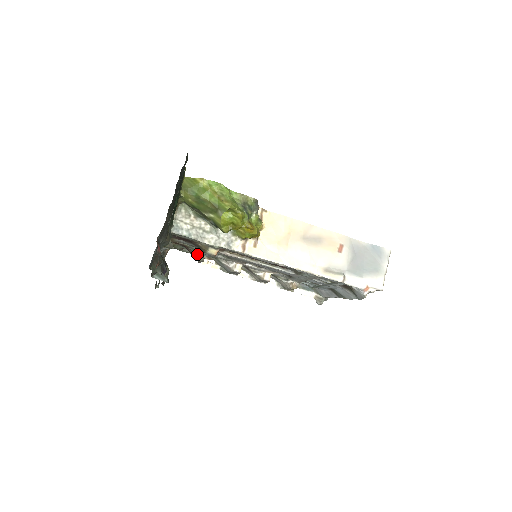
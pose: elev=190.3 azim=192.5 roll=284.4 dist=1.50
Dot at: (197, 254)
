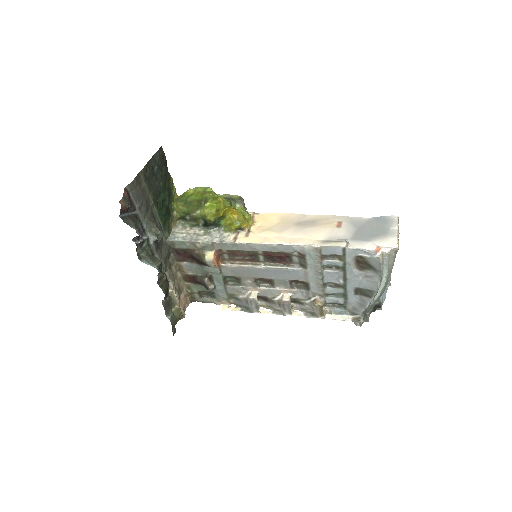
Dot at: (205, 279)
